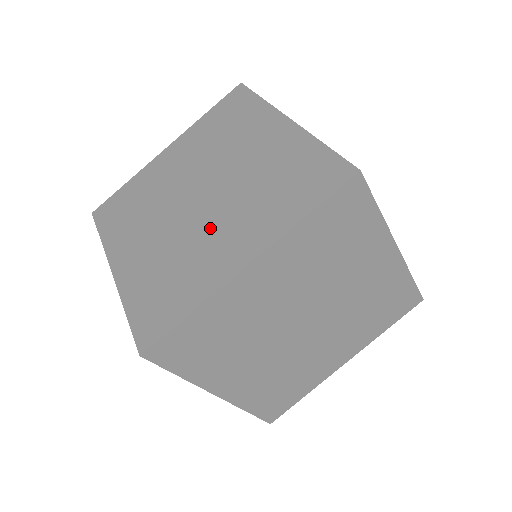
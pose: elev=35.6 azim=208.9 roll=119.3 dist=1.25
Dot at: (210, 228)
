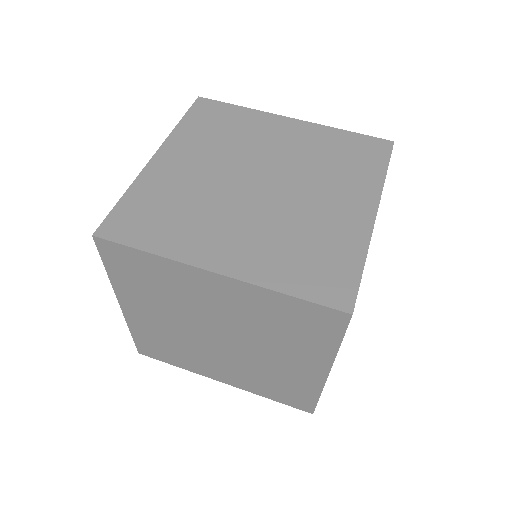
Dot at: (234, 215)
